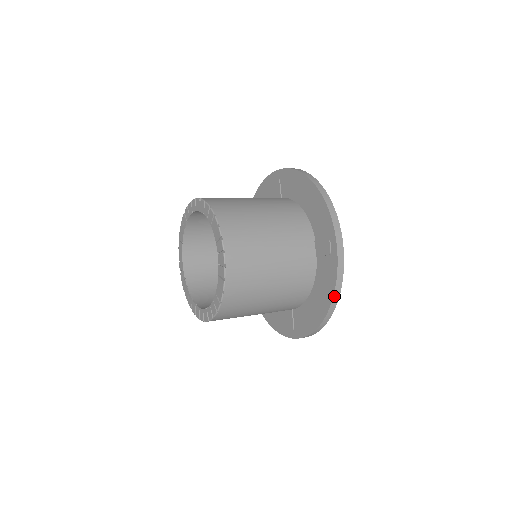
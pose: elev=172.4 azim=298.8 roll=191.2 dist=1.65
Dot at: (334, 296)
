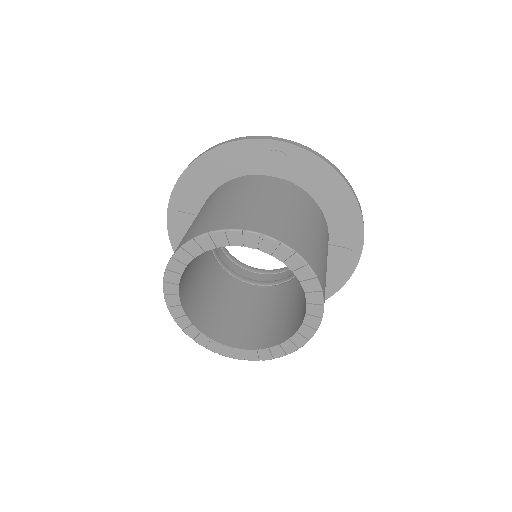
Dot at: (334, 293)
